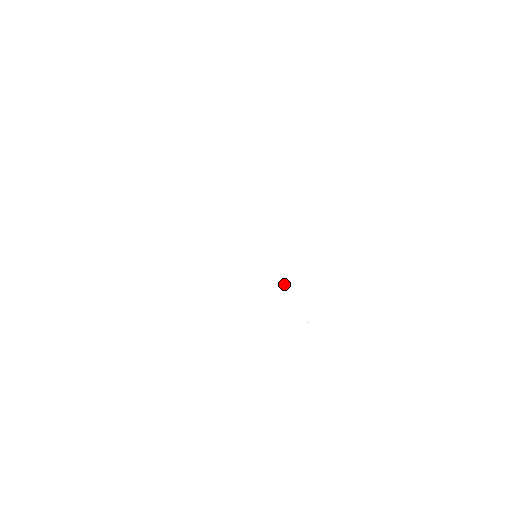
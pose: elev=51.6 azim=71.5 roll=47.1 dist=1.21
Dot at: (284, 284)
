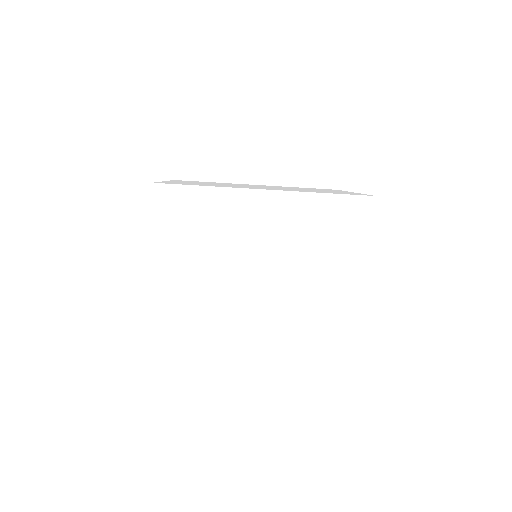
Dot at: (261, 306)
